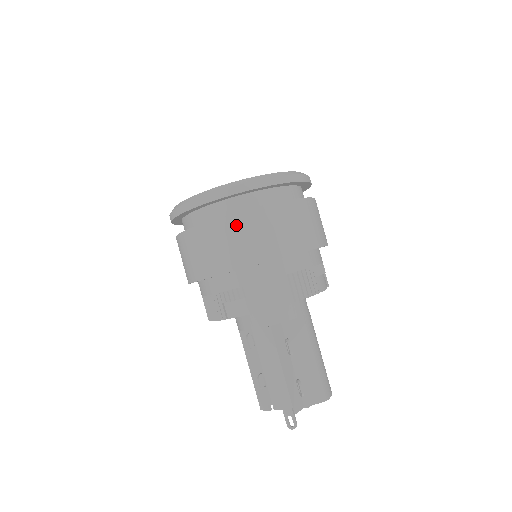
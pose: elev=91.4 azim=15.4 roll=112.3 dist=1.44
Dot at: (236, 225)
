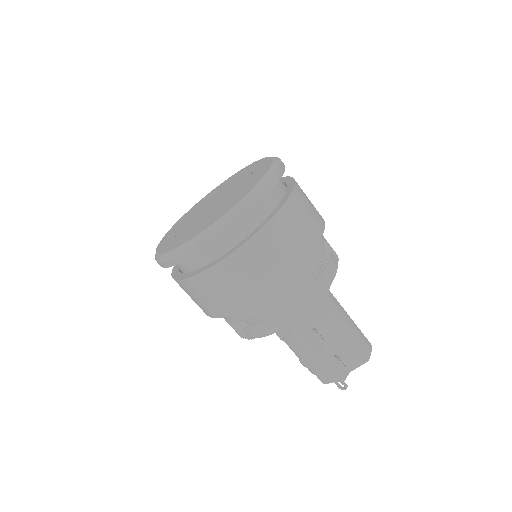
Dot at: (222, 274)
